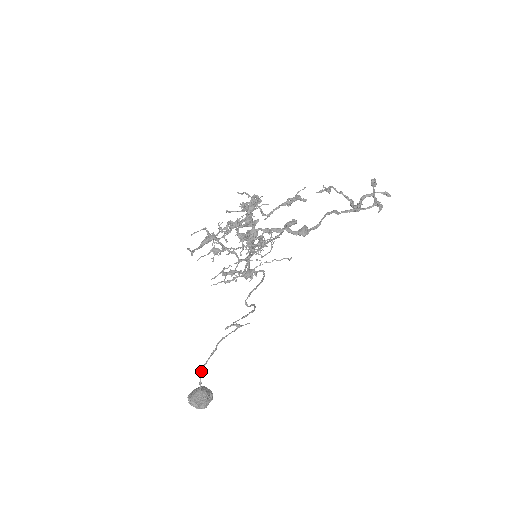
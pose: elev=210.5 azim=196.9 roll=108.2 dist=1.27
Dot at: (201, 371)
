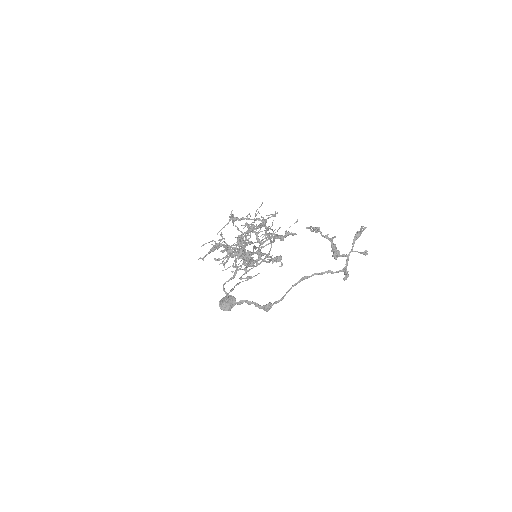
Dot at: occluded
